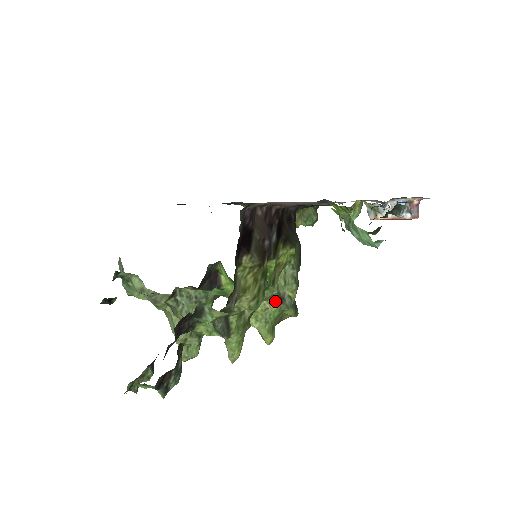
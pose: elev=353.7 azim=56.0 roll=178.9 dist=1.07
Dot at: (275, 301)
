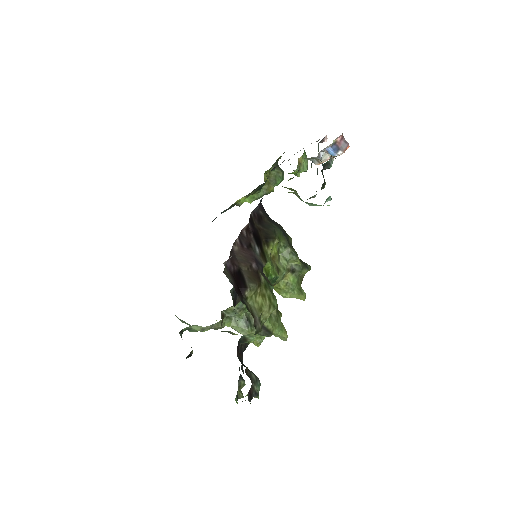
Dot at: (289, 275)
